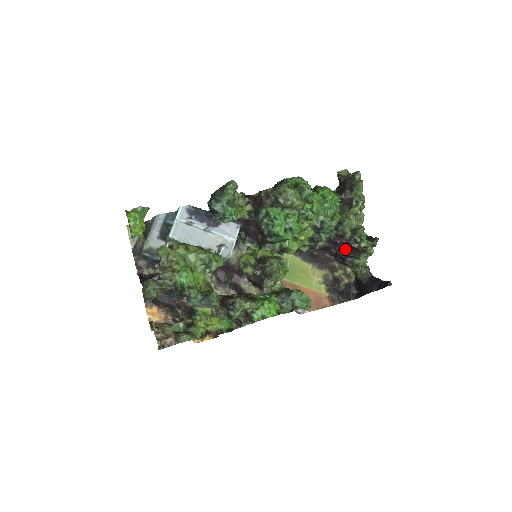
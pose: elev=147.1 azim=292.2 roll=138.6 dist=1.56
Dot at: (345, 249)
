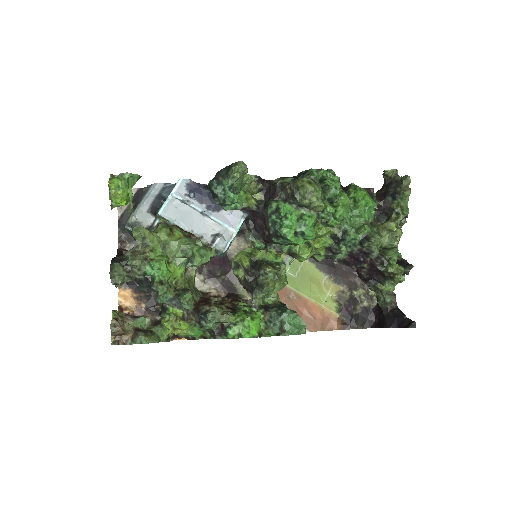
Dot at: (368, 269)
